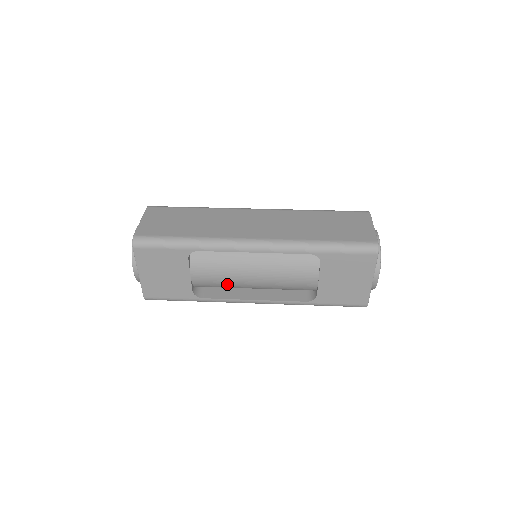
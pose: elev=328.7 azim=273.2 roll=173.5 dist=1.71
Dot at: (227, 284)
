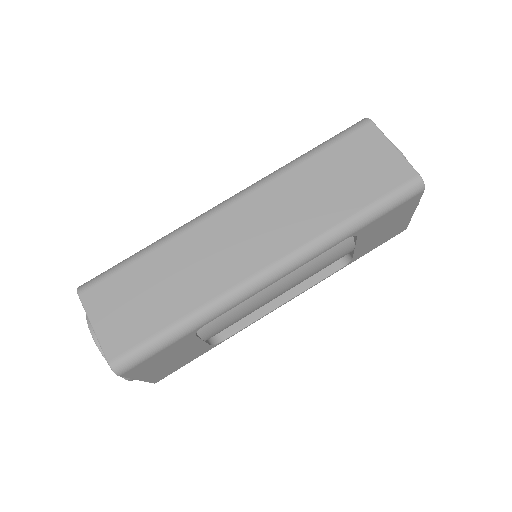
Dot at: occluded
